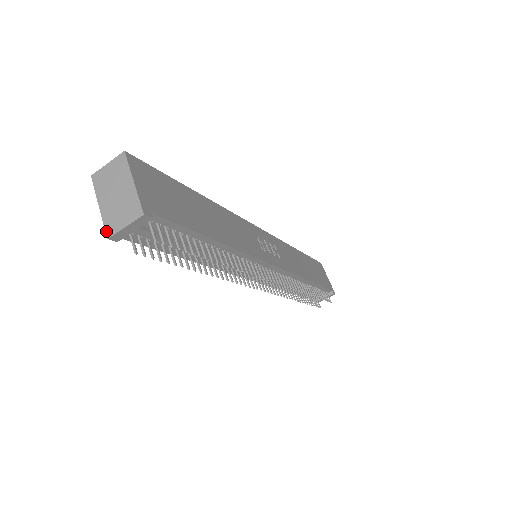
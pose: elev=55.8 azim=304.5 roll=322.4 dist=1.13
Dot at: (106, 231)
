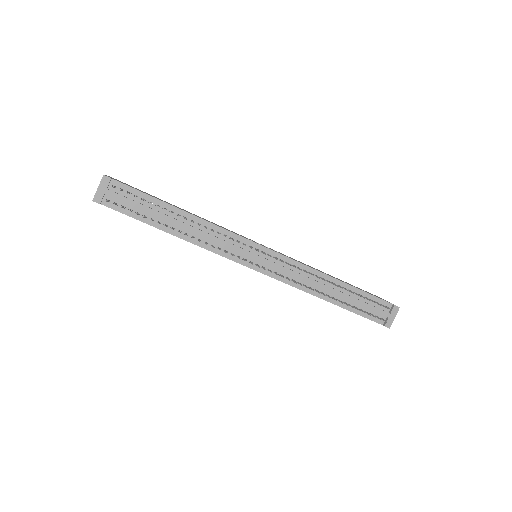
Dot at: (93, 200)
